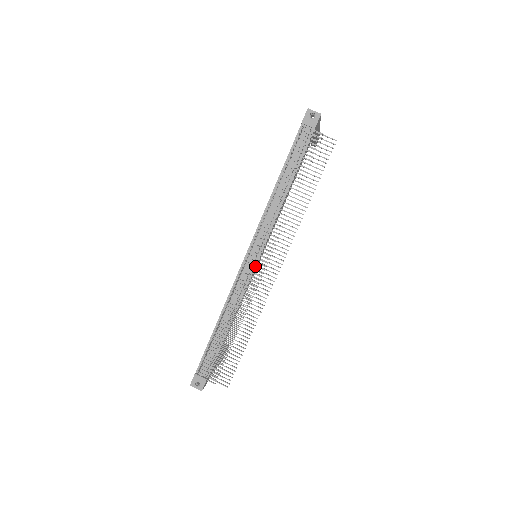
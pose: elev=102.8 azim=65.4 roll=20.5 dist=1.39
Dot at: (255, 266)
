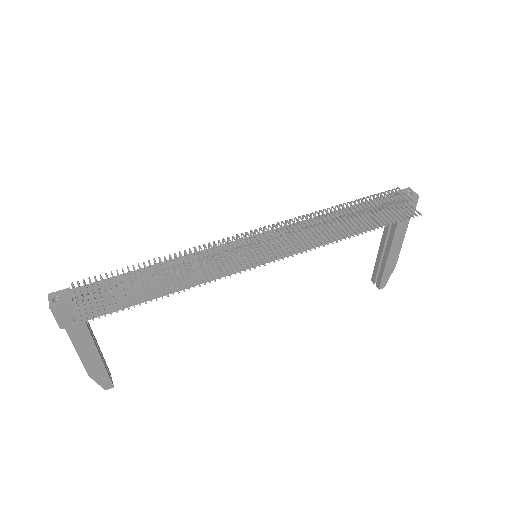
Dot at: (252, 239)
